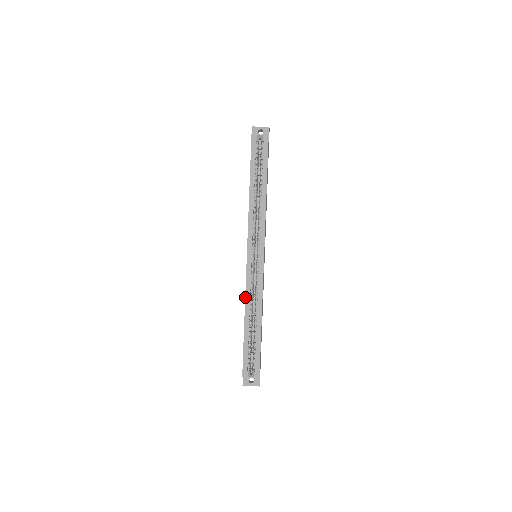
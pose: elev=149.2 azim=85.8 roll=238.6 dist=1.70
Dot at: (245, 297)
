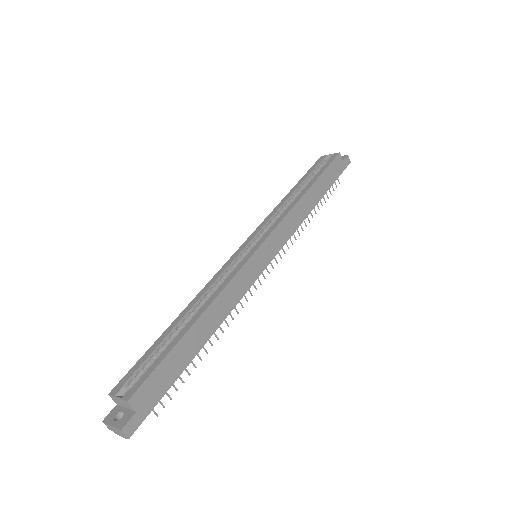
Dot at: (203, 288)
